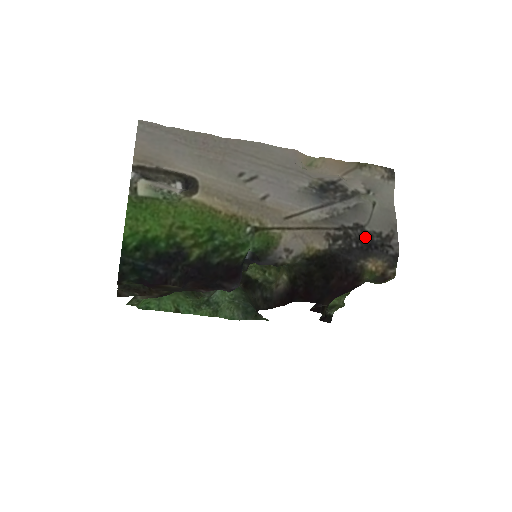
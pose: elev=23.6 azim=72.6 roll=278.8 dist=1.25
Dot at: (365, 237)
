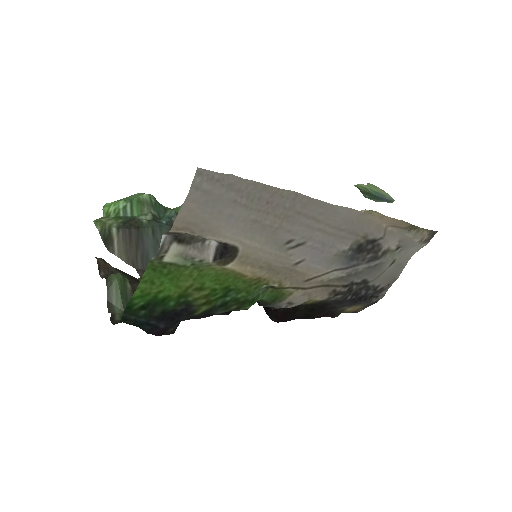
Dot at: (363, 291)
